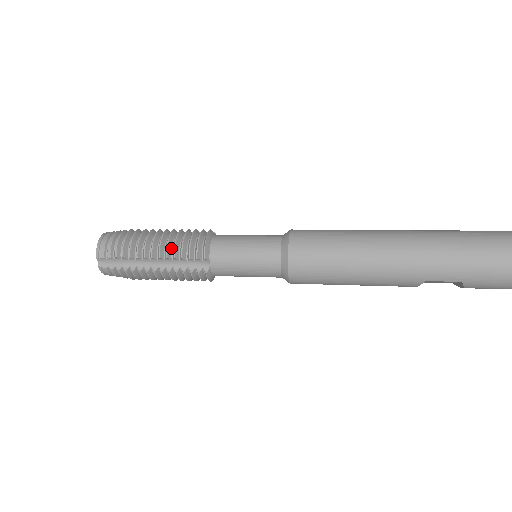
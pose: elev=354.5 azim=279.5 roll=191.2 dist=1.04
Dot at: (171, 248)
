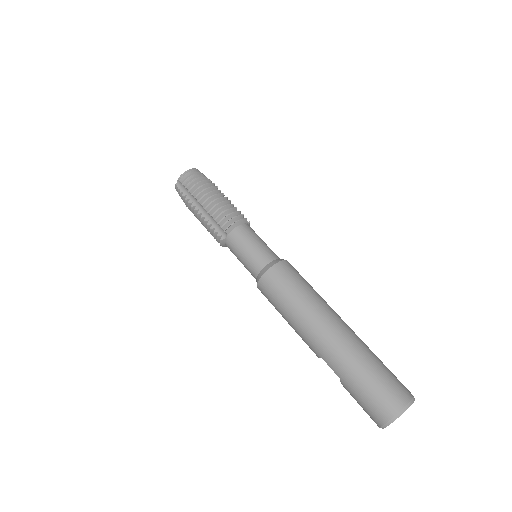
Dot at: (216, 209)
